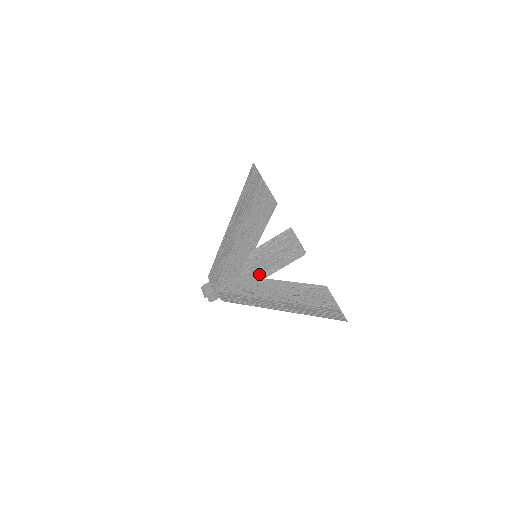
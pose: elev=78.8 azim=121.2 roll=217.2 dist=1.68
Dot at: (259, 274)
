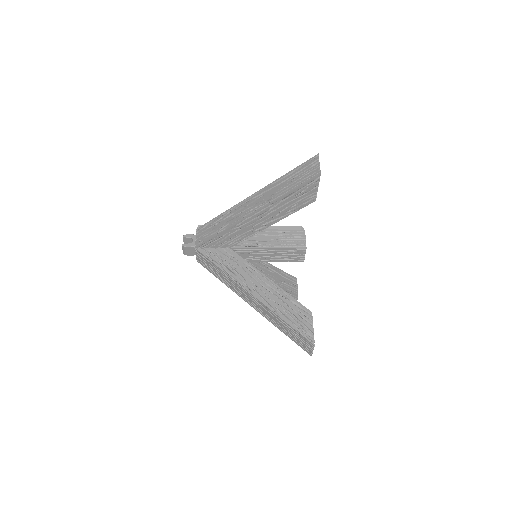
Dot at: occluded
